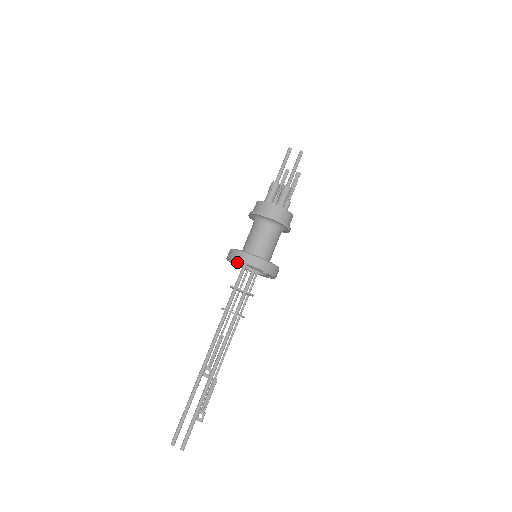
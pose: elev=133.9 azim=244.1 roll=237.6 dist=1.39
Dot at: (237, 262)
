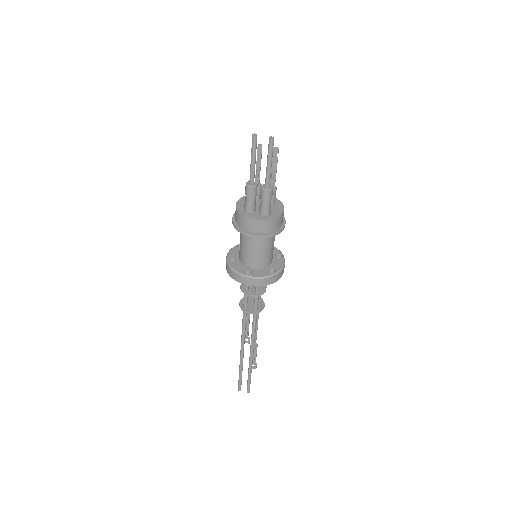
Dot at: occluded
